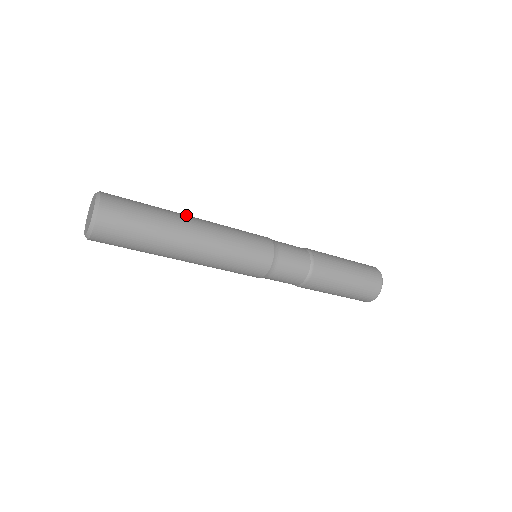
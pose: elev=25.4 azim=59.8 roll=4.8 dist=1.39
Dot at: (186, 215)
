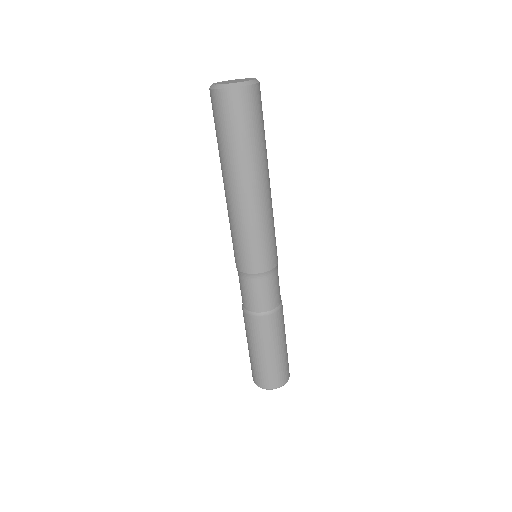
Dot at: occluded
